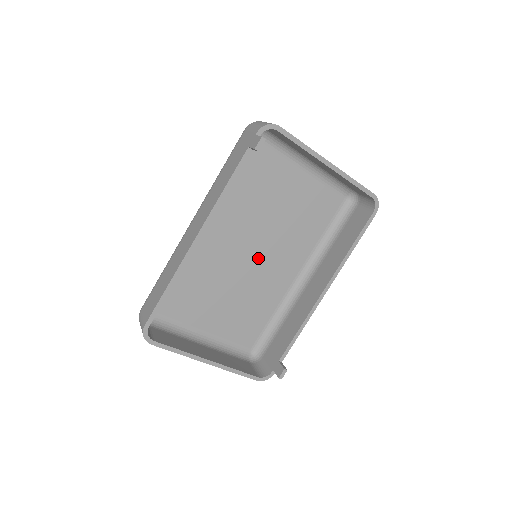
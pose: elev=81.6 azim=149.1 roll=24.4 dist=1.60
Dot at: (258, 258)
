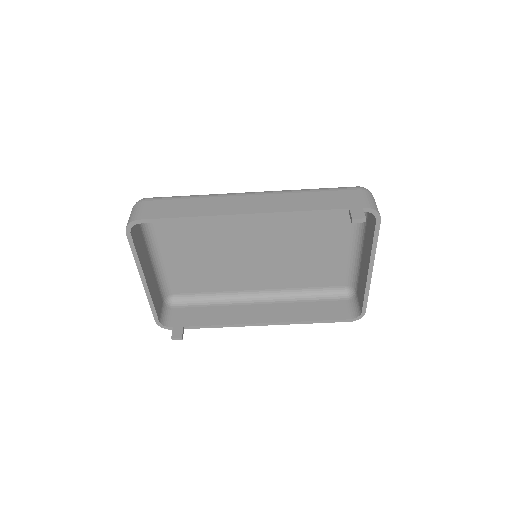
Dot at: (254, 256)
